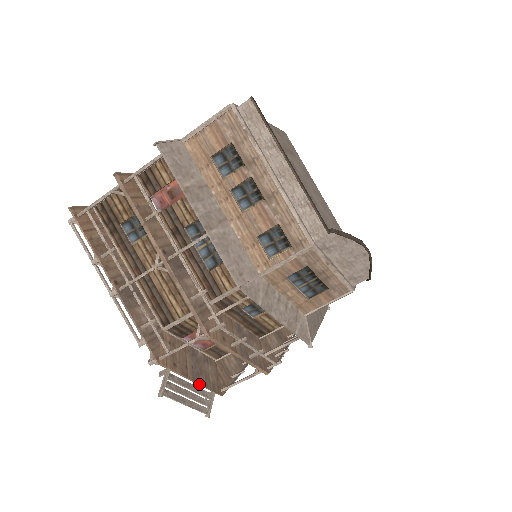
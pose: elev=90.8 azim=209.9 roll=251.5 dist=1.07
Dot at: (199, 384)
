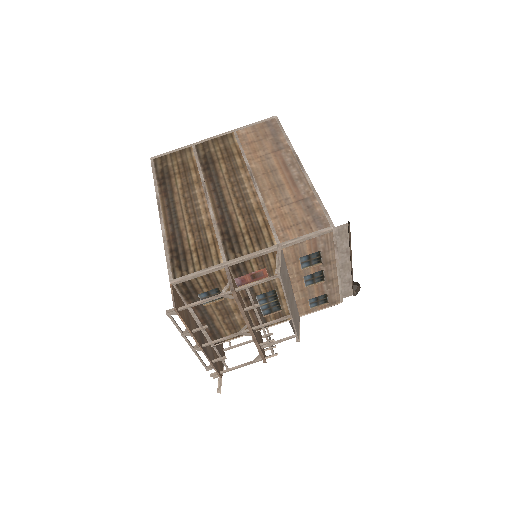
Dot at: occluded
